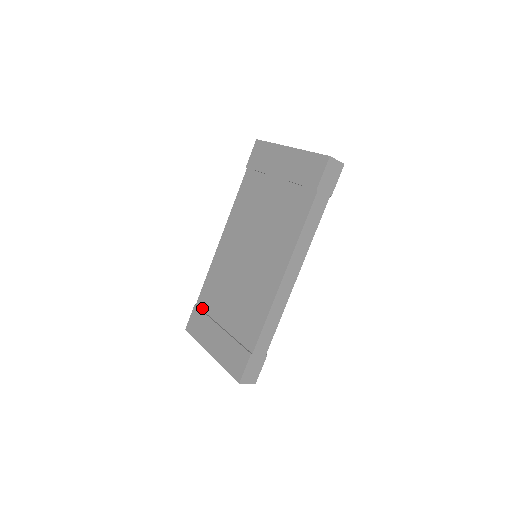
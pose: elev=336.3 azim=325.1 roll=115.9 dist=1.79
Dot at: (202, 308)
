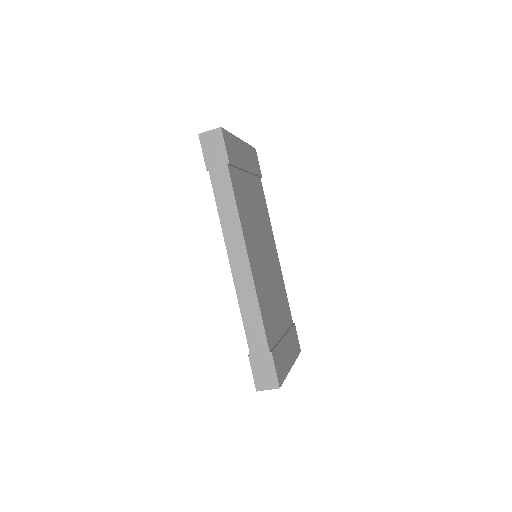
Dot at: occluded
